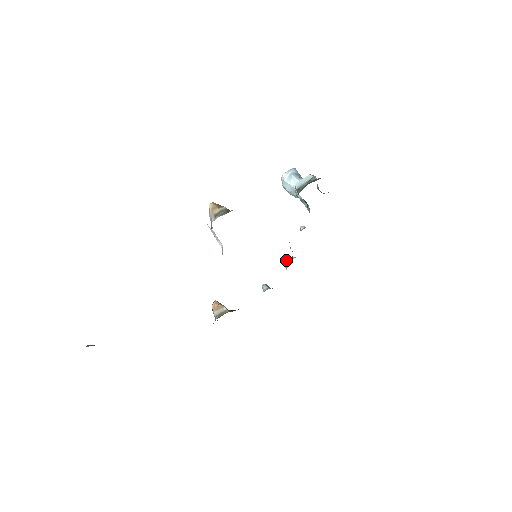
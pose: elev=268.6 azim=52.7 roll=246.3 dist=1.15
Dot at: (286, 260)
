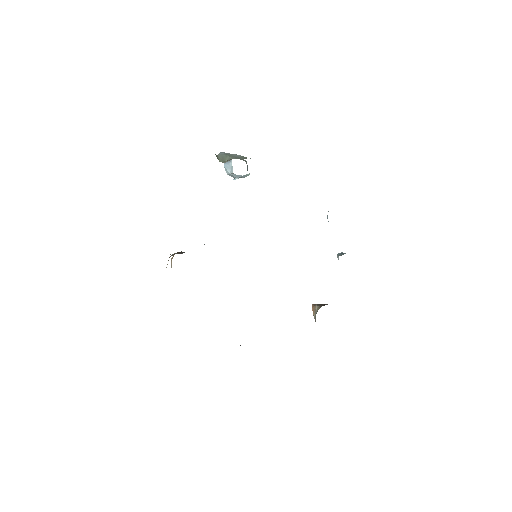
Dot at: occluded
